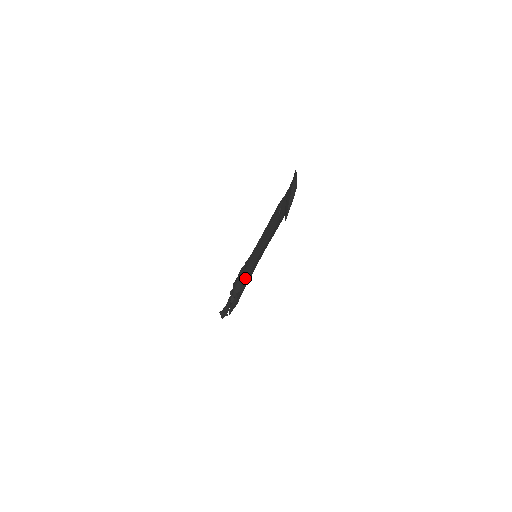
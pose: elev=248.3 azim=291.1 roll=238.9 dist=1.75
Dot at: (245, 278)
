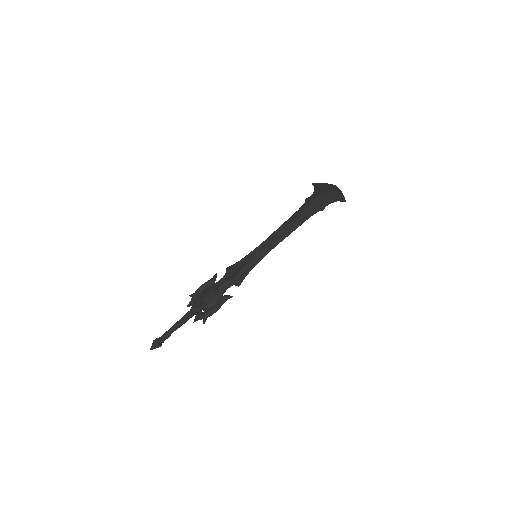
Dot at: (242, 276)
